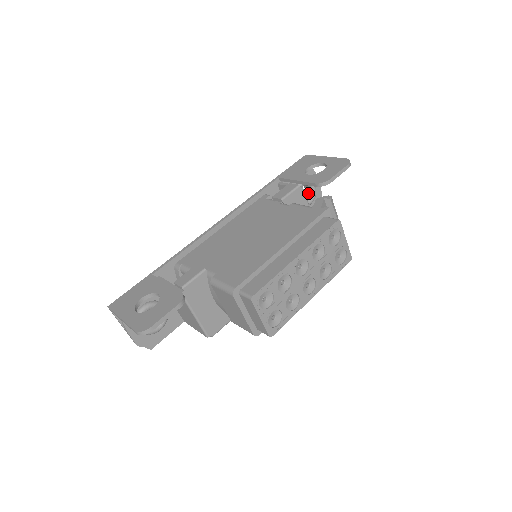
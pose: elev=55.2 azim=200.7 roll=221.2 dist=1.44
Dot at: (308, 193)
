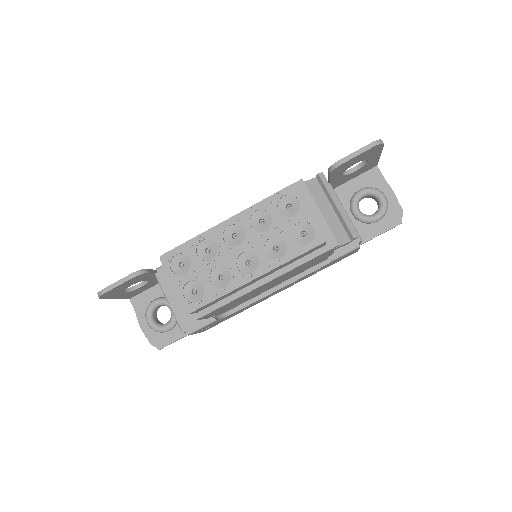
Dot at: (378, 208)
